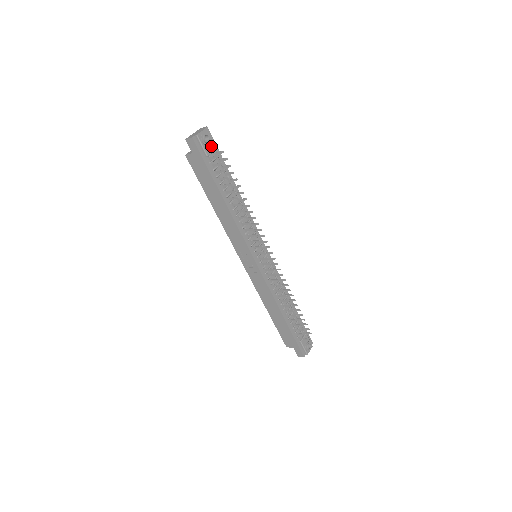
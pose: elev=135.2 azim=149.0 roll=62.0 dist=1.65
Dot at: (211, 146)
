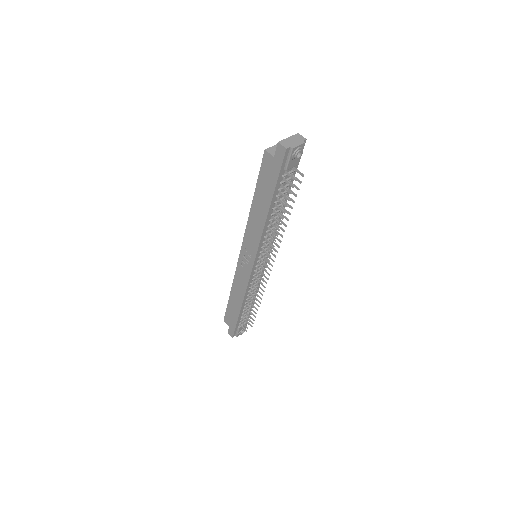
Dot at: (296, 161)
